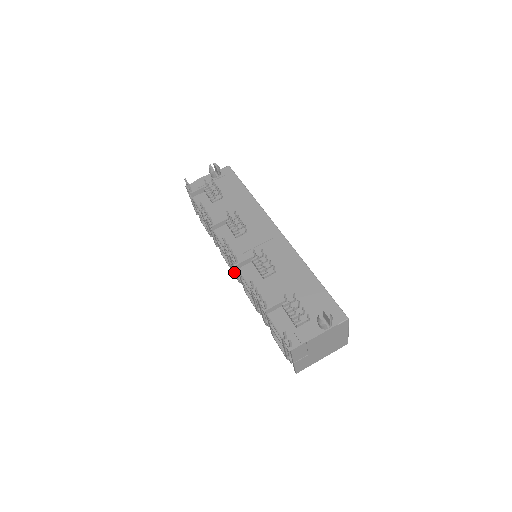
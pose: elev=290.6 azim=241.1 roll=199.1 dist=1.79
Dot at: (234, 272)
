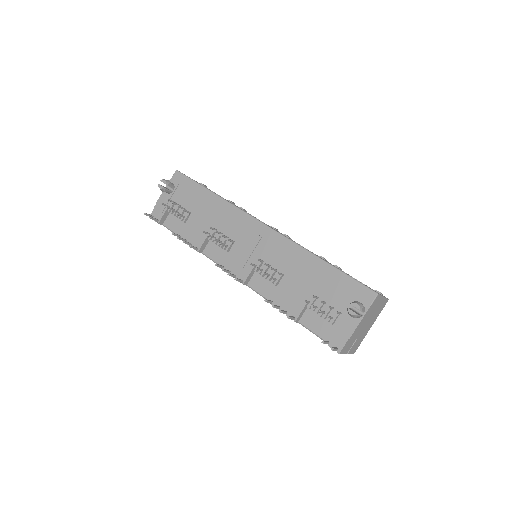
Dot at: occluded
